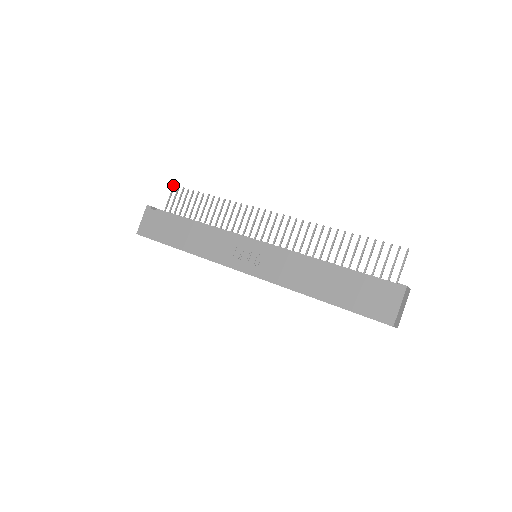
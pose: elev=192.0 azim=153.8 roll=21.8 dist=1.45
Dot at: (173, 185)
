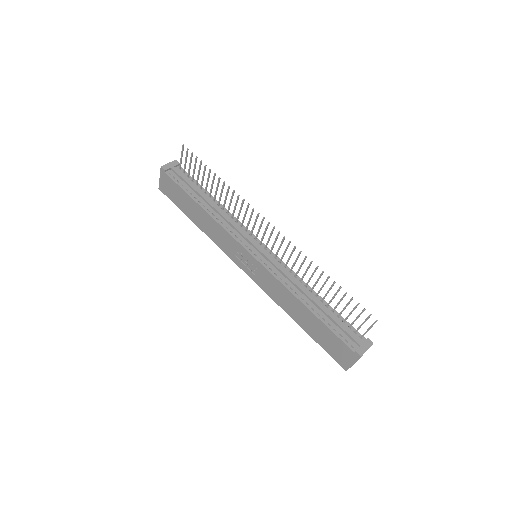
Dot at: (182, 145)
